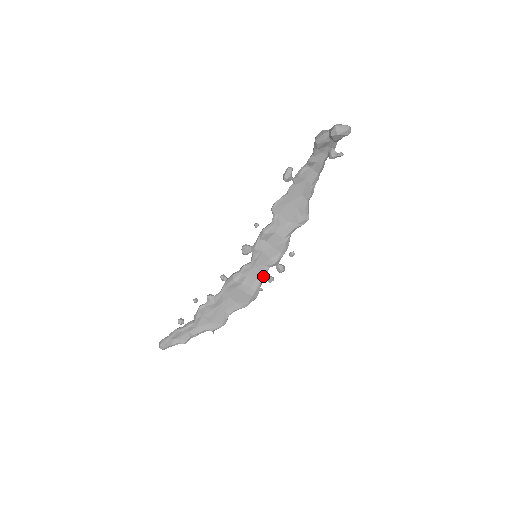
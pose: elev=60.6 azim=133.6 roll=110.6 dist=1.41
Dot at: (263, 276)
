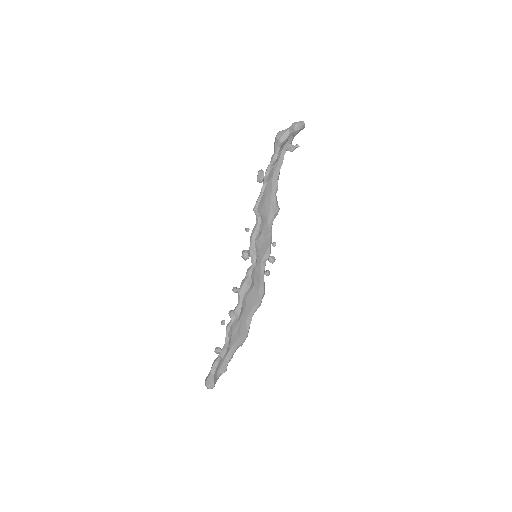
Dot at: (264, 272)
